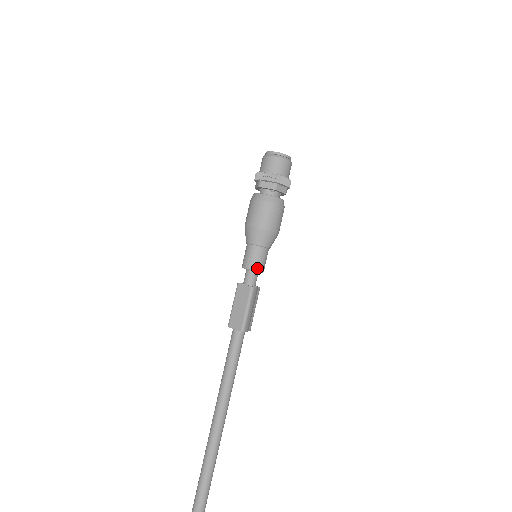
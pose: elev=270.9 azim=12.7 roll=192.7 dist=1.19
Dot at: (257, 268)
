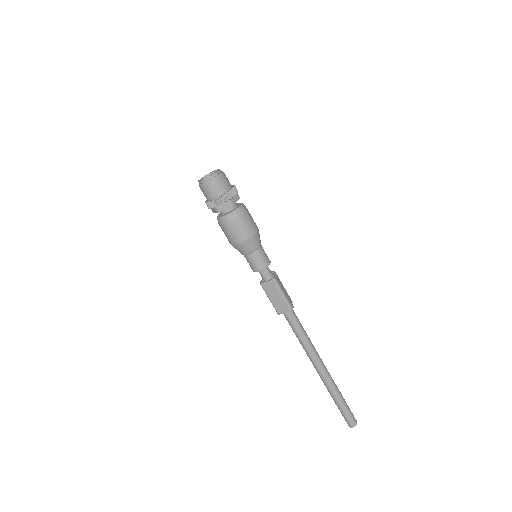
Dot at: (266, 265)
